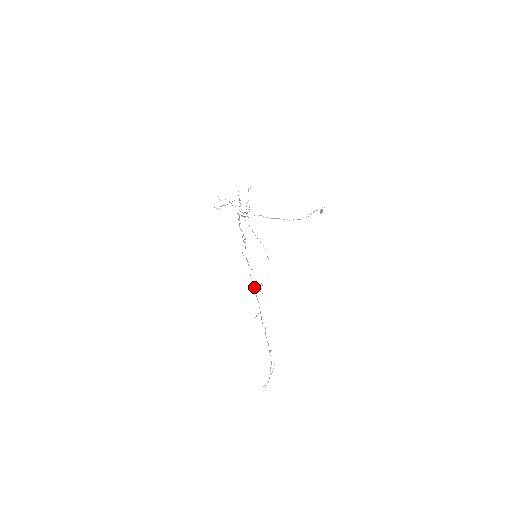
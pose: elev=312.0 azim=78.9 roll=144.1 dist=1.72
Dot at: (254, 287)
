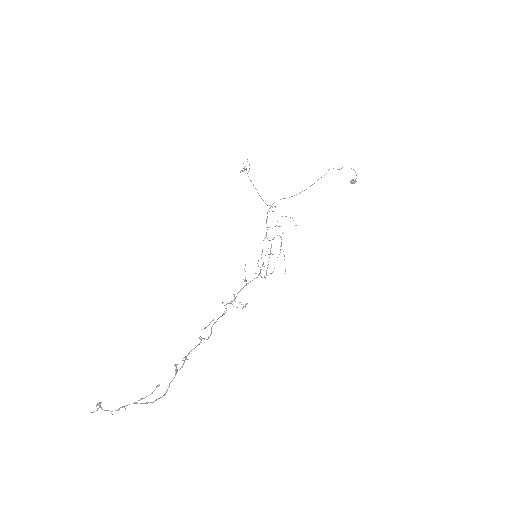
Dot at: occluded
